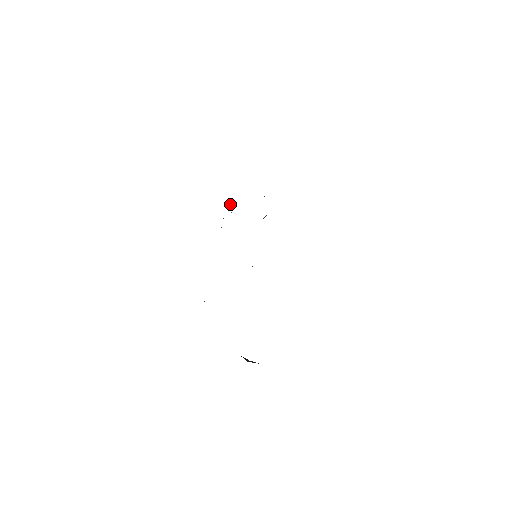
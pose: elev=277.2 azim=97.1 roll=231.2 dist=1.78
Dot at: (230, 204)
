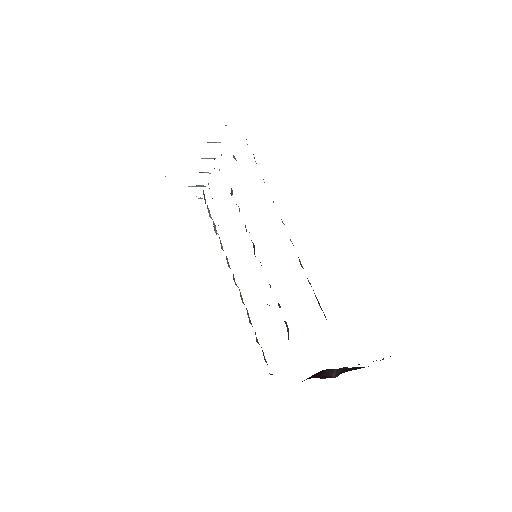
Dot at: (203, 191)
